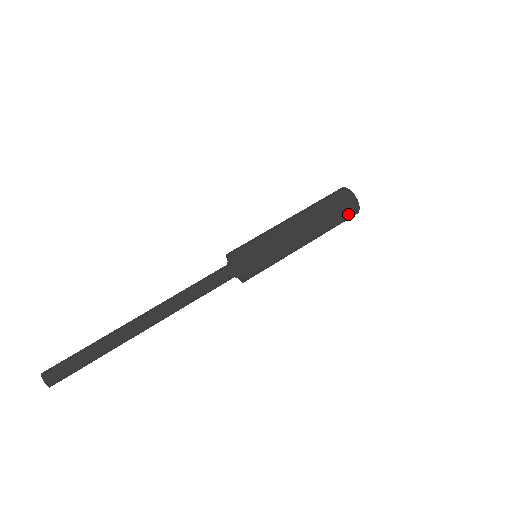
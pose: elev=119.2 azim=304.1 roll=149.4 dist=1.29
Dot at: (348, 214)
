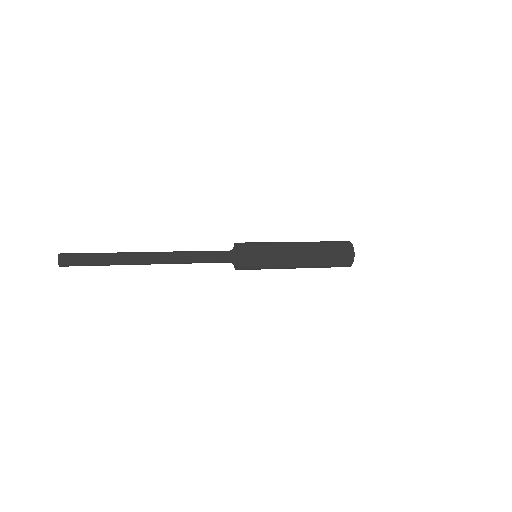
Dot at: (342, 263)
